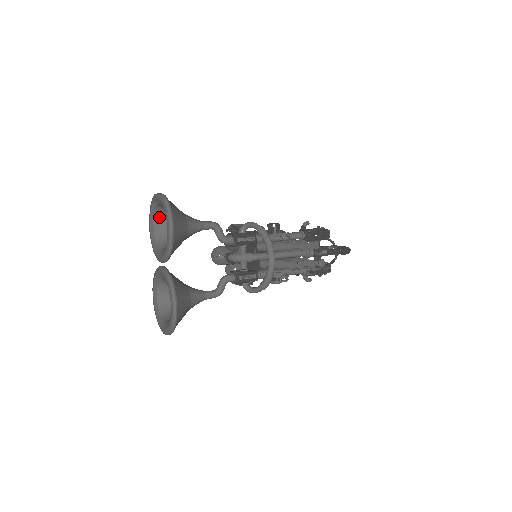
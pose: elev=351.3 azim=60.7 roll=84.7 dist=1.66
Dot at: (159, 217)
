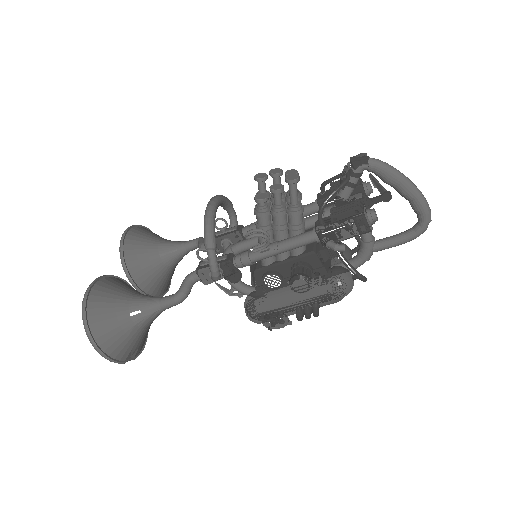
Dot at: occluded
